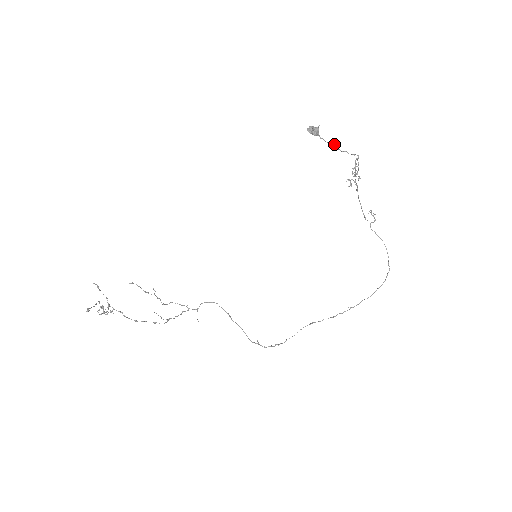
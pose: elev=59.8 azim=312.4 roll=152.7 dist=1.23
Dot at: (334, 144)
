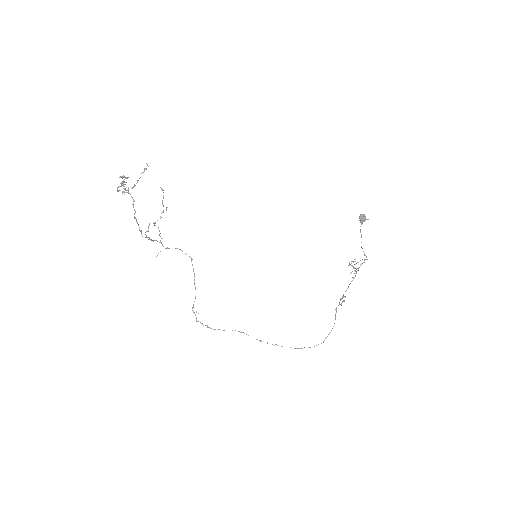
Dot at: occluded
